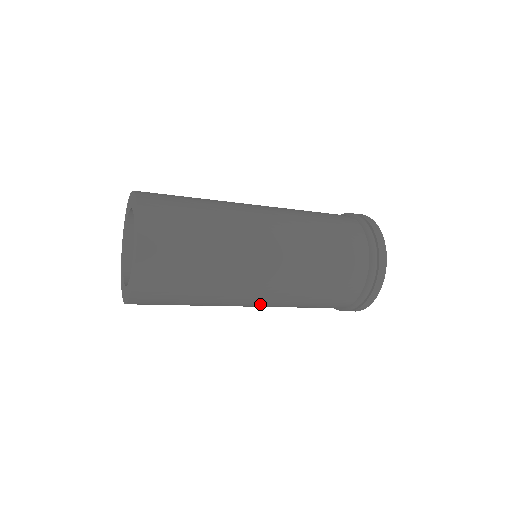
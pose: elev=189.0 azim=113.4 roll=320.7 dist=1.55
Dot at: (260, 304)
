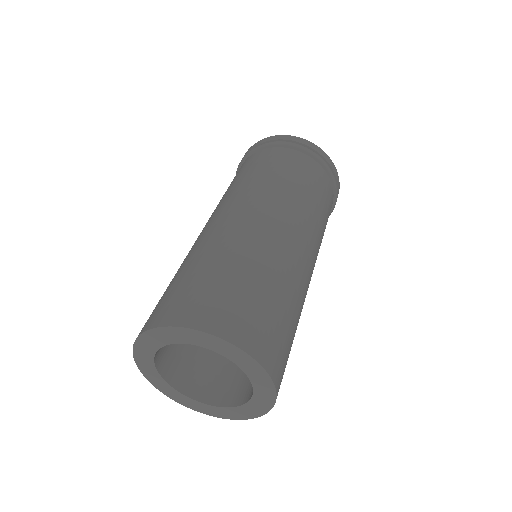
Dot at: occluded
